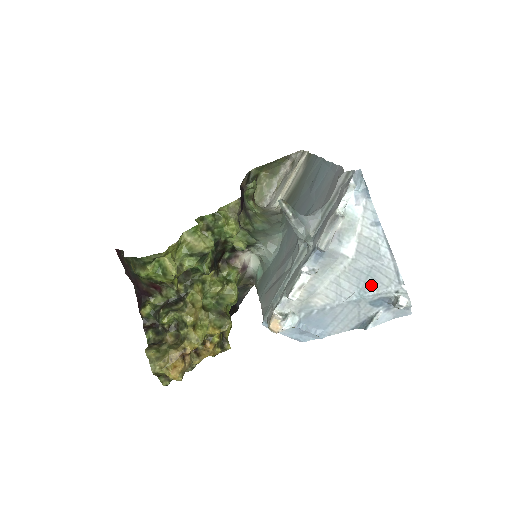
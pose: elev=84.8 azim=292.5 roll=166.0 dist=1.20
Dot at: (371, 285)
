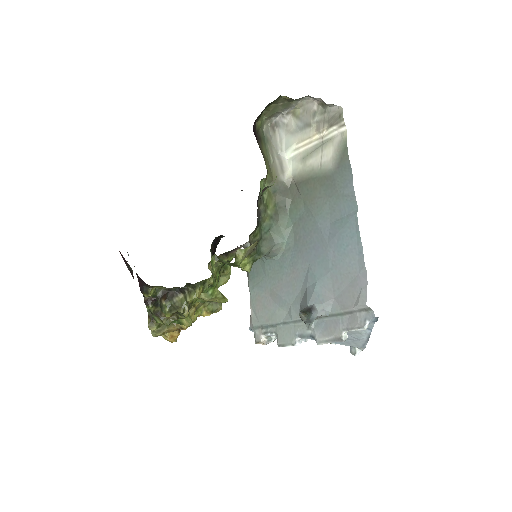
Dot at: (342, 342)
